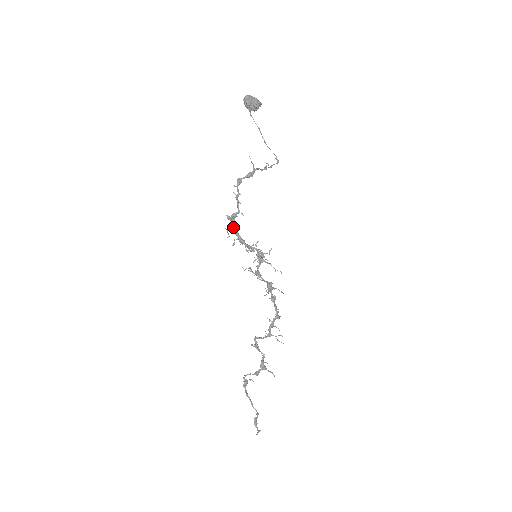
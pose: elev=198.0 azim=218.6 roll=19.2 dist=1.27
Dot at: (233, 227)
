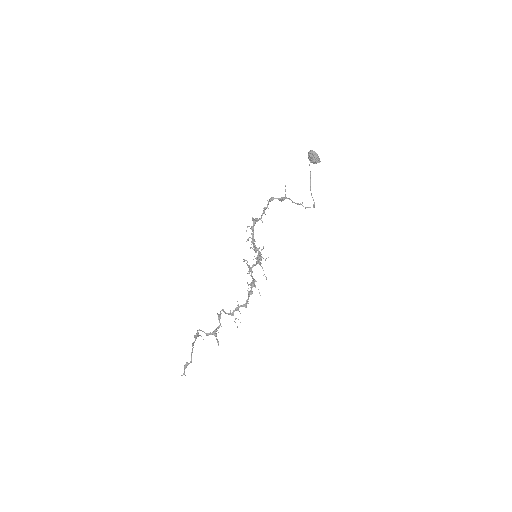
Dot at: (252, 227)
